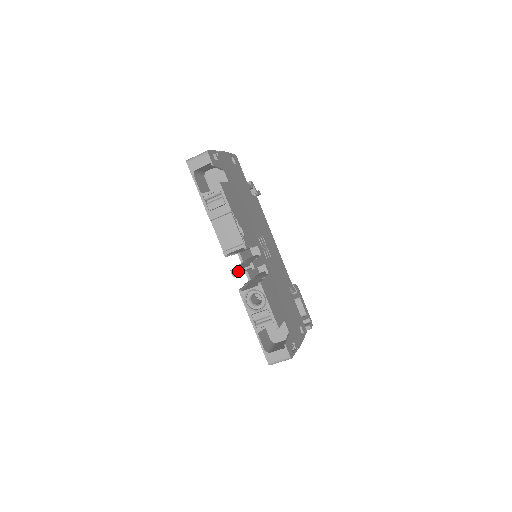
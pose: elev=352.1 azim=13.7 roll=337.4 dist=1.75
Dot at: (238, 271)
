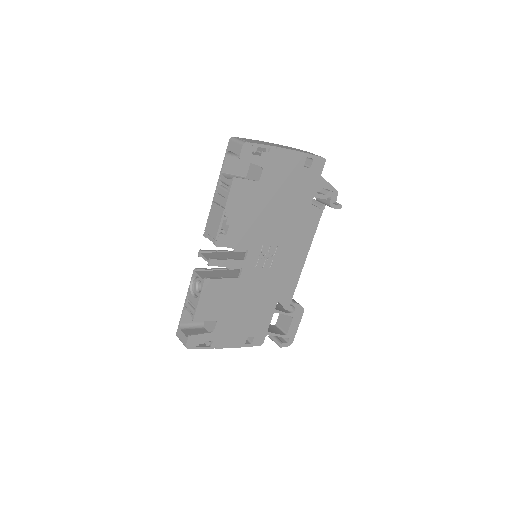
Dot at: (202, 255)
